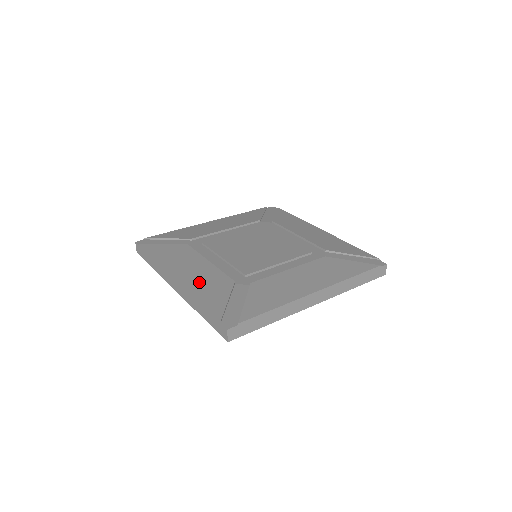
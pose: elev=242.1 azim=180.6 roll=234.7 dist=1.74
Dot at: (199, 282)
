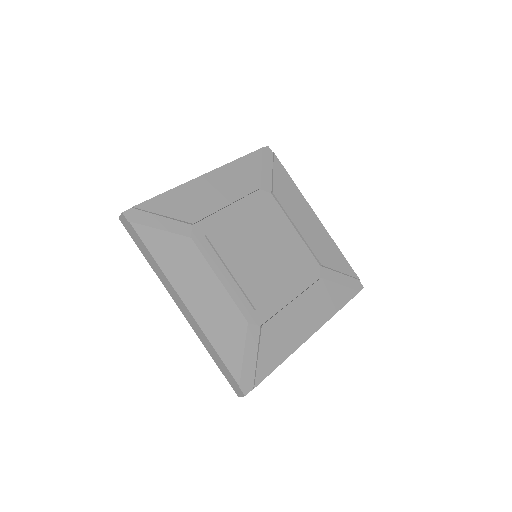
Dot at: (213, 318)
